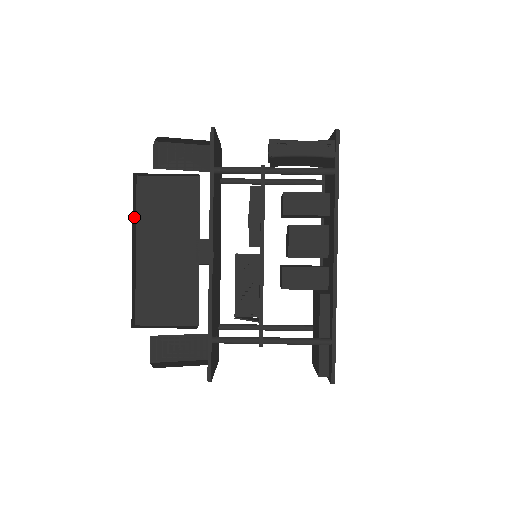
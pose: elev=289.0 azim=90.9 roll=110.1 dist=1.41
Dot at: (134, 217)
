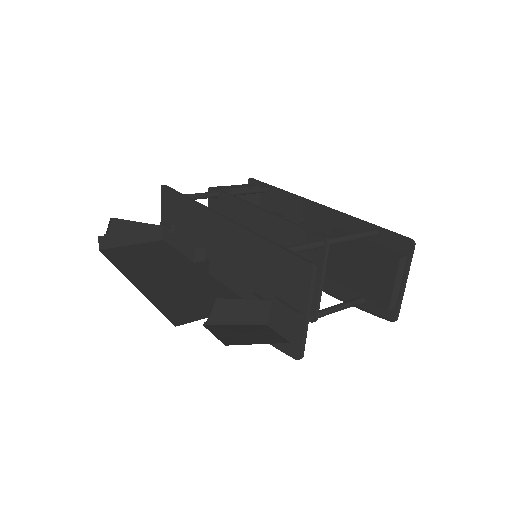
Dot at: occluded
